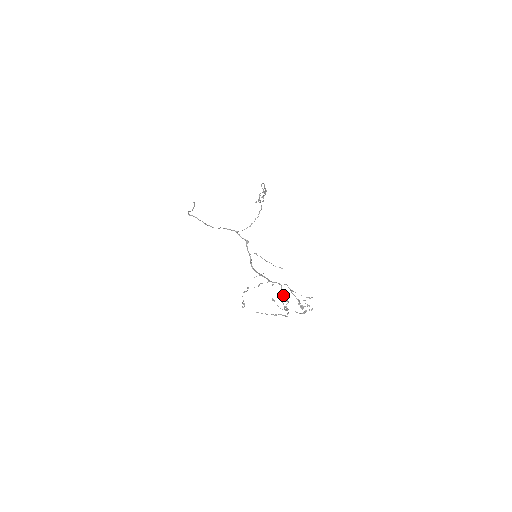
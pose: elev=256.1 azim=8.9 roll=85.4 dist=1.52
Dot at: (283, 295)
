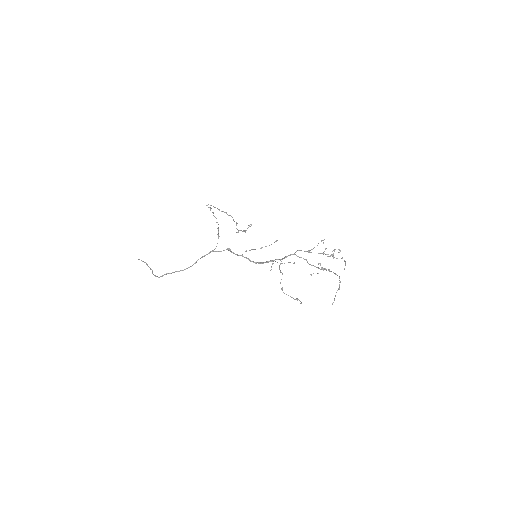
Dot at: occluded
